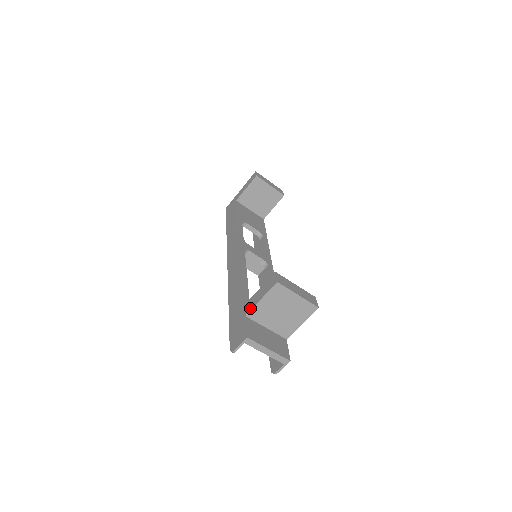
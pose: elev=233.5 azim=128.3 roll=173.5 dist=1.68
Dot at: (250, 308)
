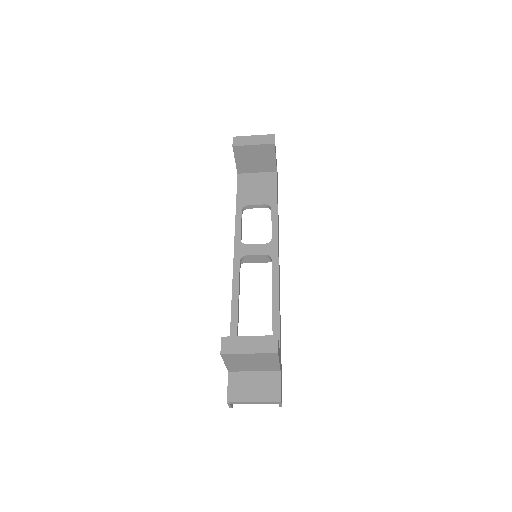
Dot at: occluded
